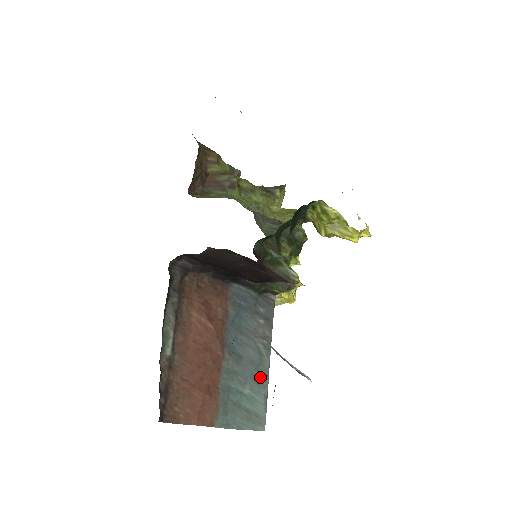
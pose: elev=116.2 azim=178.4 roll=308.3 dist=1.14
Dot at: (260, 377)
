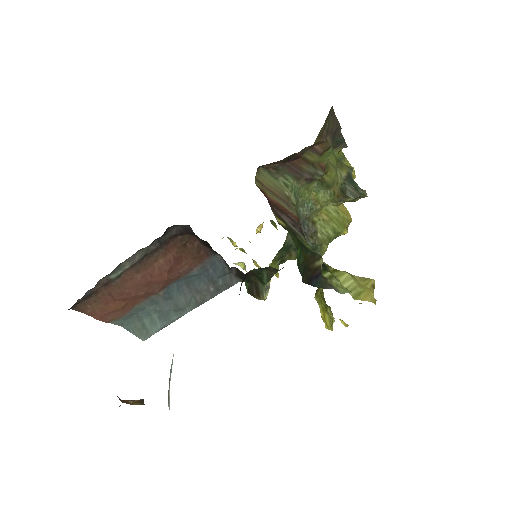
Dot at: (173, 315)
